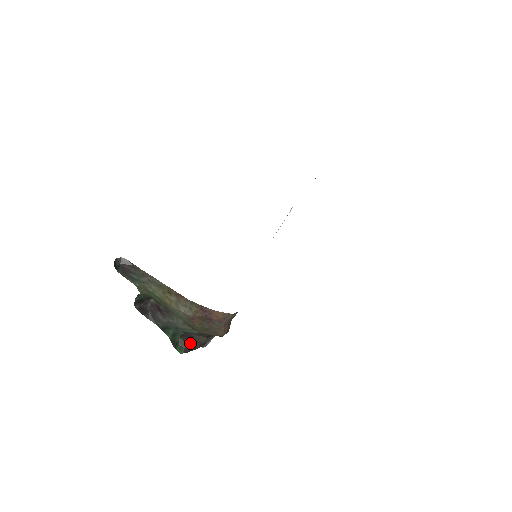
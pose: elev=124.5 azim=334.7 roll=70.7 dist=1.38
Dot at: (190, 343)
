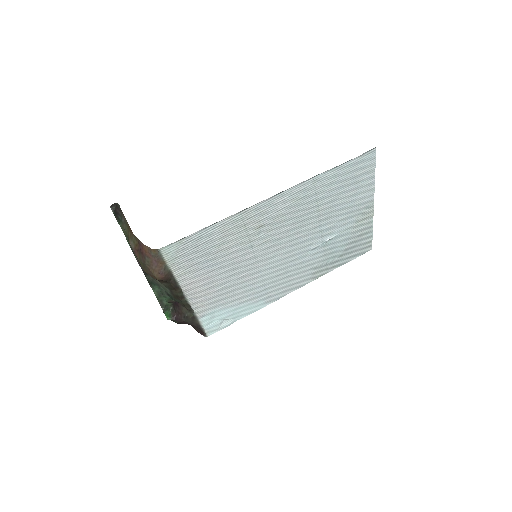
Dot at: (178, 313)
